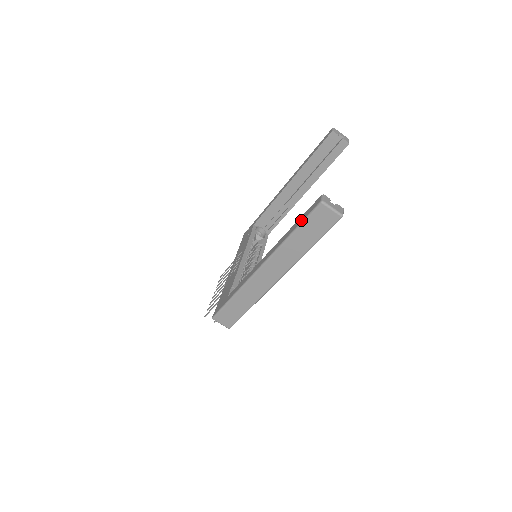
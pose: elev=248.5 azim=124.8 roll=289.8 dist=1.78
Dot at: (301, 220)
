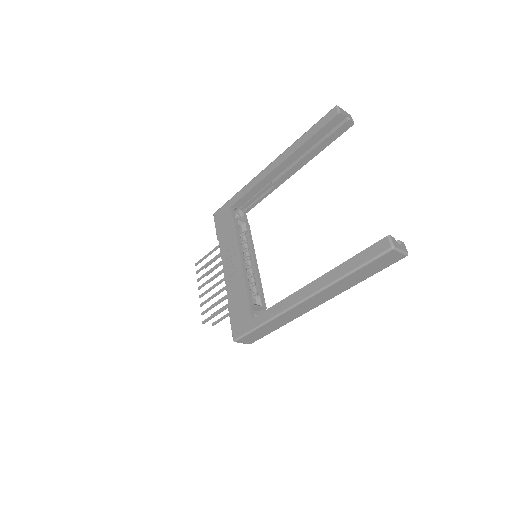
Dot at: (362, 261)
